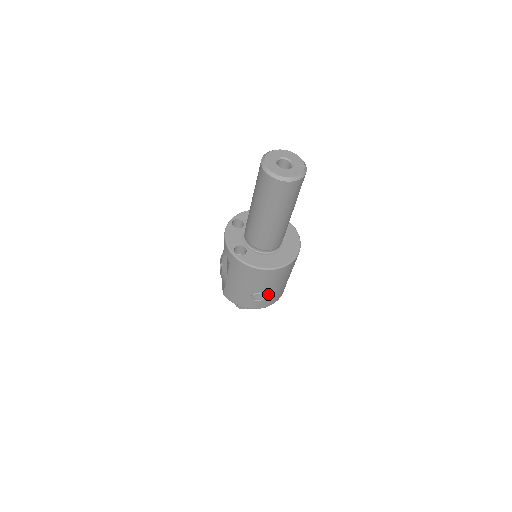
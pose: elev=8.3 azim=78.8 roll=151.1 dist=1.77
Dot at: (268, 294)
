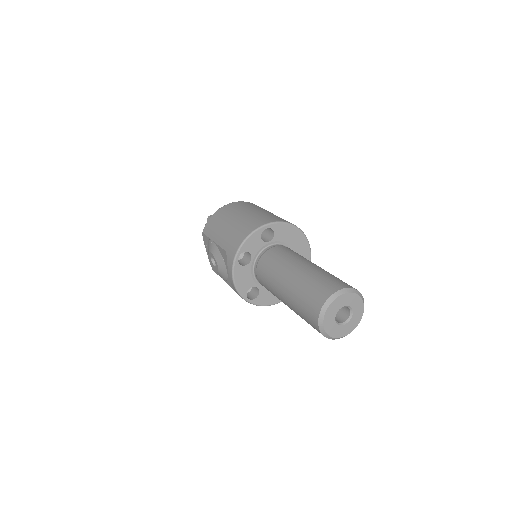
Dot at: occluded
